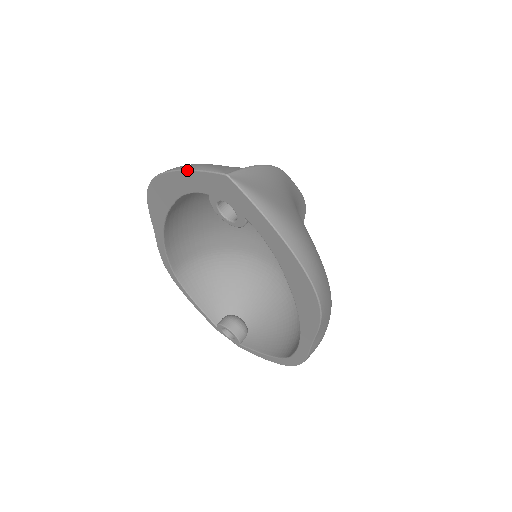
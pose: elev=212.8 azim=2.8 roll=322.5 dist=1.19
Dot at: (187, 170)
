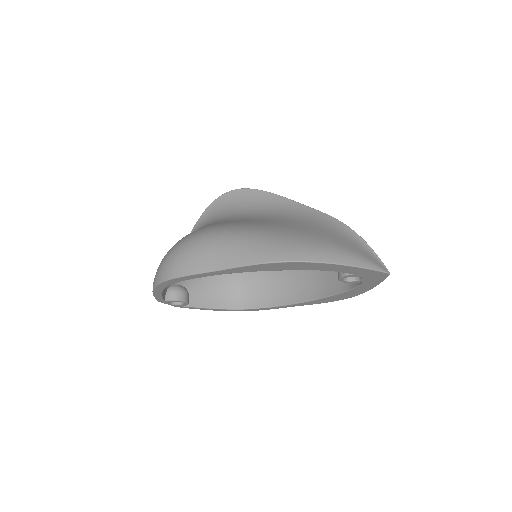
Dot at: (360, 268)
